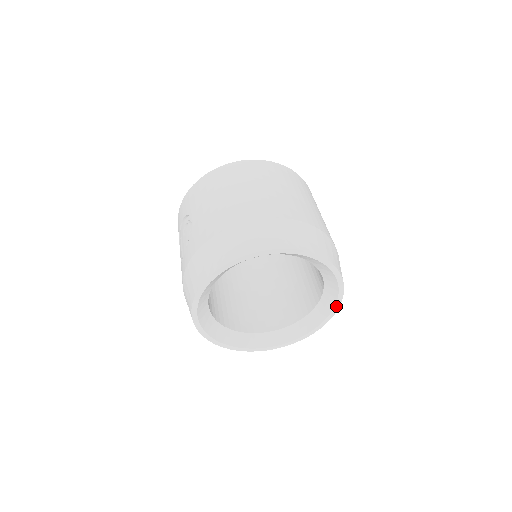
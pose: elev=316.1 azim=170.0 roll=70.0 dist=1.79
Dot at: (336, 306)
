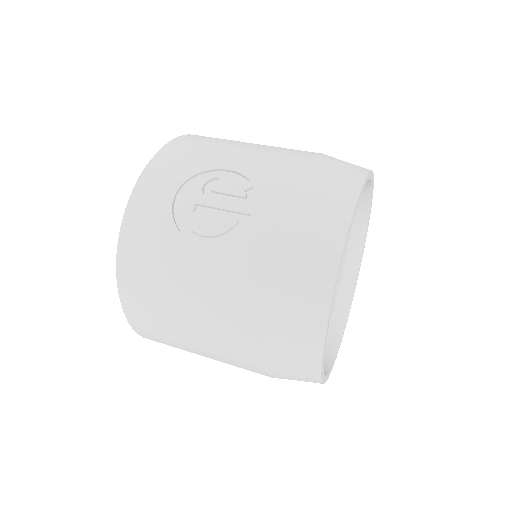
Dot at: occluded
